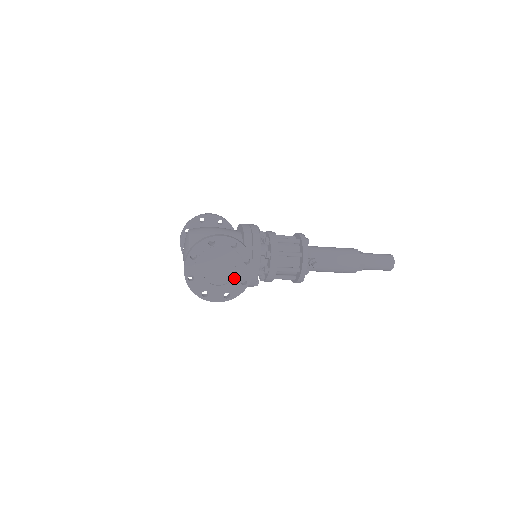
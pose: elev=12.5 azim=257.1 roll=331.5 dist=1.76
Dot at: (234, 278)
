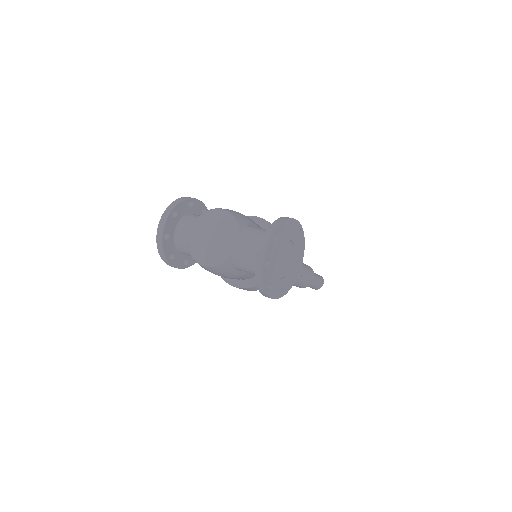
Dot at: (290, 272)
